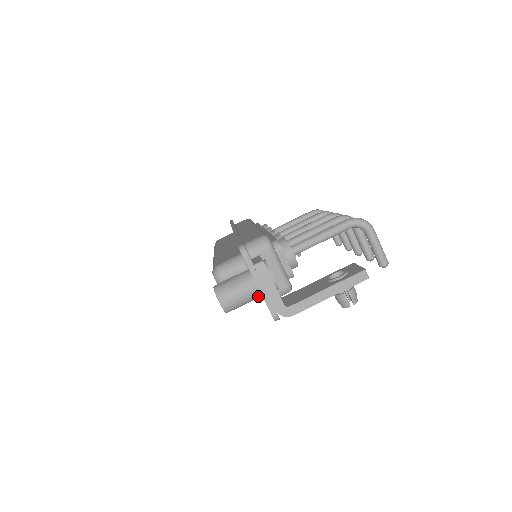
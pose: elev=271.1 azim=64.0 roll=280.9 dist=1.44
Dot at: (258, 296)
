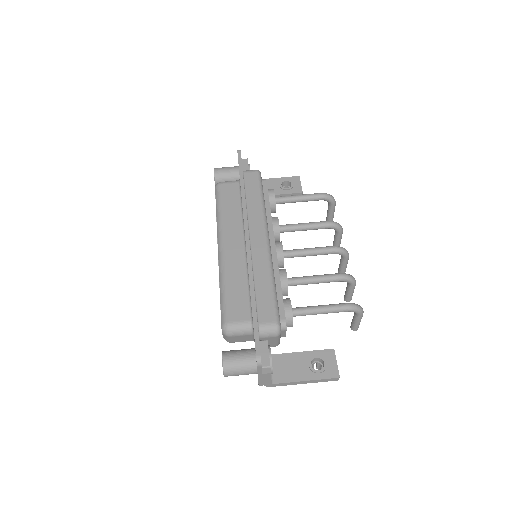
Dot at: occluded
